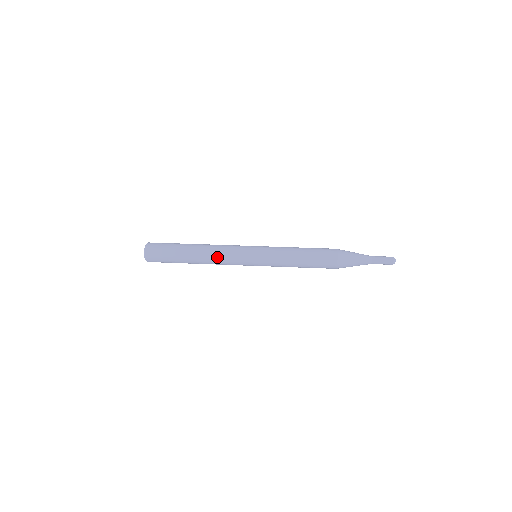
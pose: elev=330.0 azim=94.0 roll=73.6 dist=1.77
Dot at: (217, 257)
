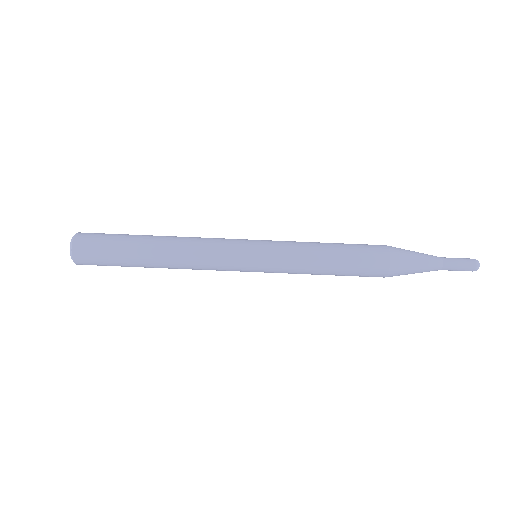
Dot at: (194, 269)
